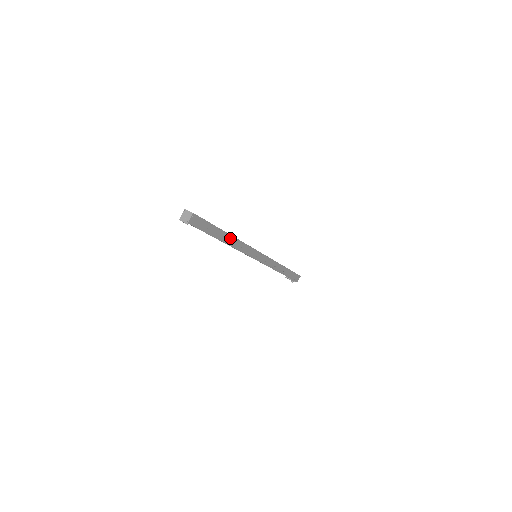
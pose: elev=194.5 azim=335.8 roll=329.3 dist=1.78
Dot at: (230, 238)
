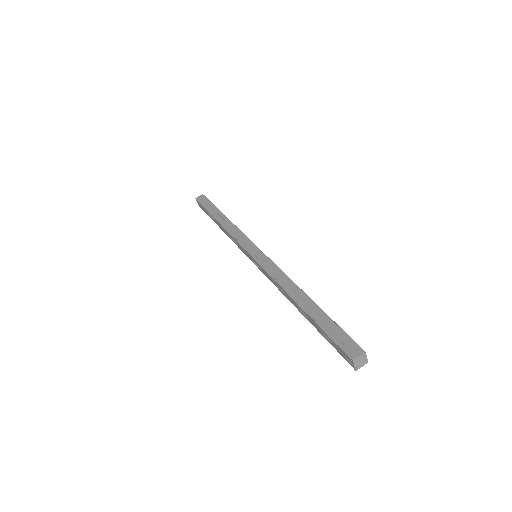
Dot at: (304, 295)
